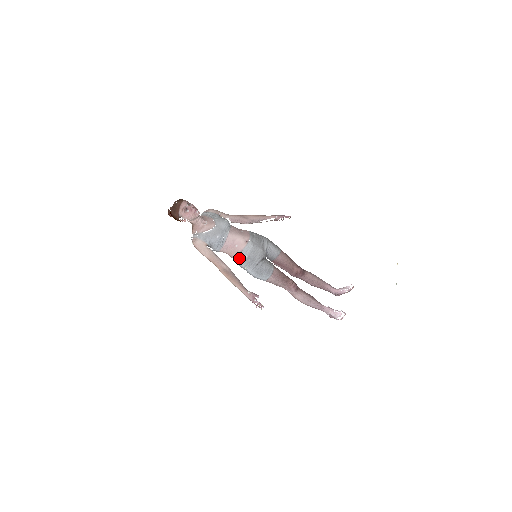
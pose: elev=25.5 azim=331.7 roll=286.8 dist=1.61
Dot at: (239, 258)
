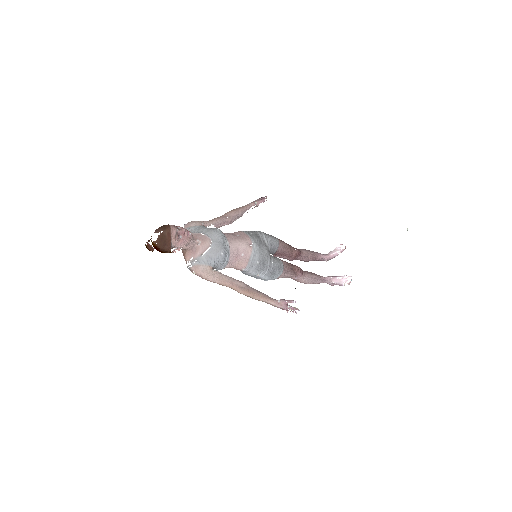
Dot at: (250, 267)
